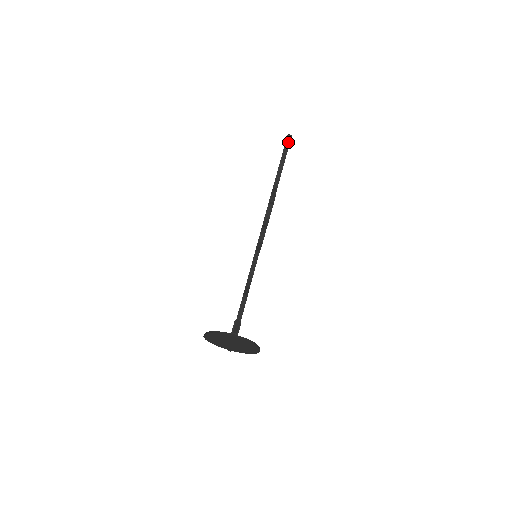
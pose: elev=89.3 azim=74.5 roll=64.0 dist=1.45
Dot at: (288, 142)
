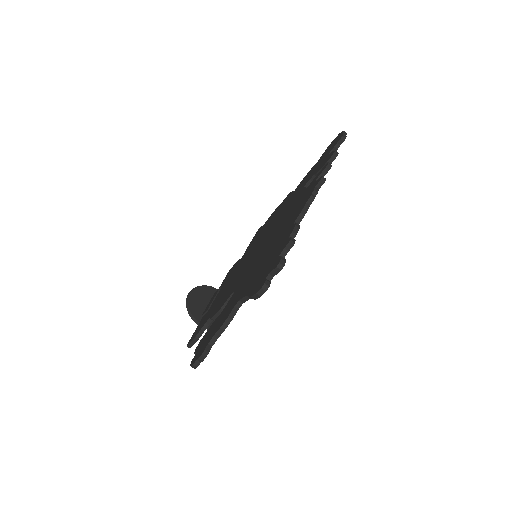
Dot at: (258, 295)
